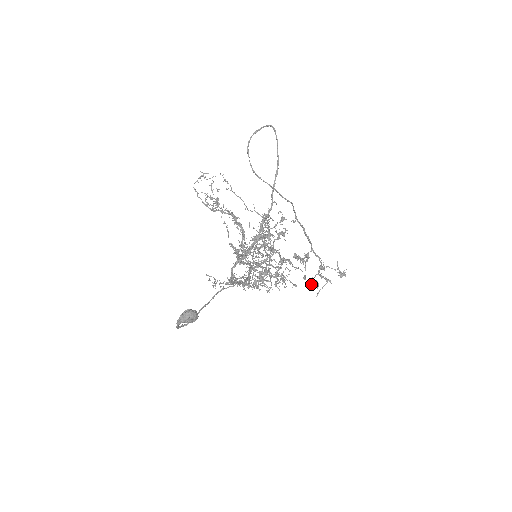
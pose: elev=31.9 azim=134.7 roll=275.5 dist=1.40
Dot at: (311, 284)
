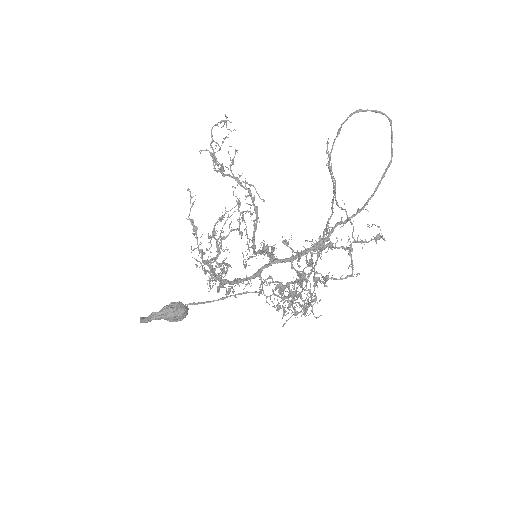
Dot at: (279, 309)
